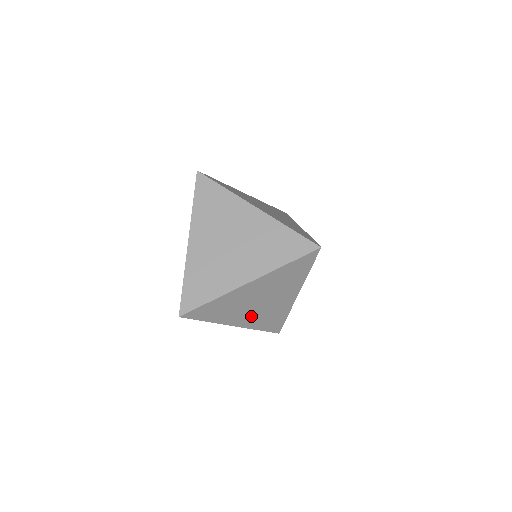
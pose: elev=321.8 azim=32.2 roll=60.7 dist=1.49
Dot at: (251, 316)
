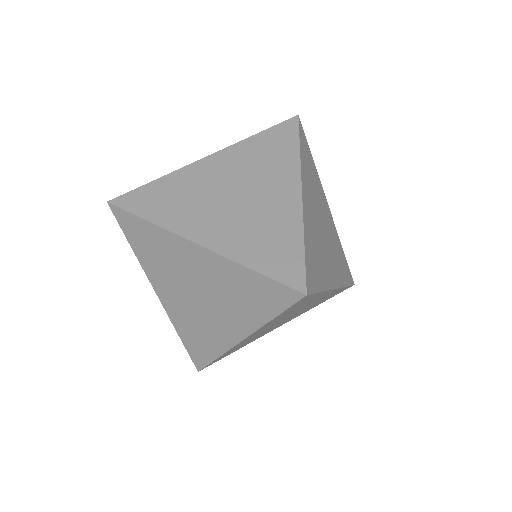
Dot at: (290, 318)
